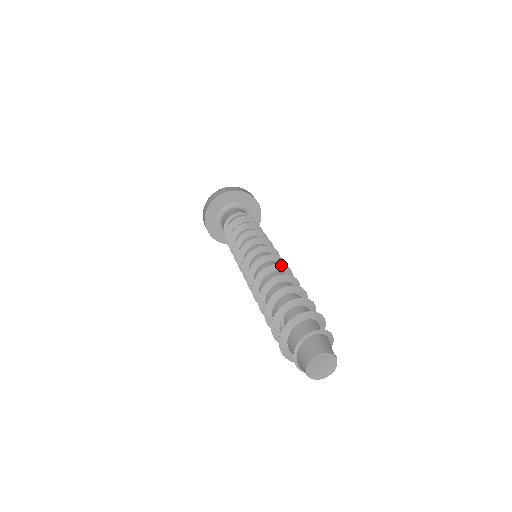
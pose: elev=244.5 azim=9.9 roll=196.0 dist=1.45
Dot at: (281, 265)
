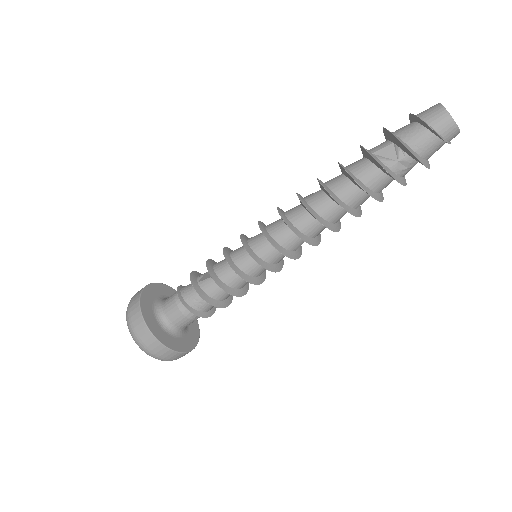
Dot at: occluded
